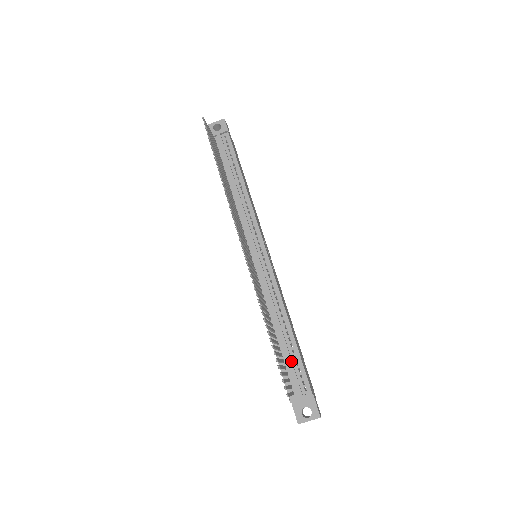
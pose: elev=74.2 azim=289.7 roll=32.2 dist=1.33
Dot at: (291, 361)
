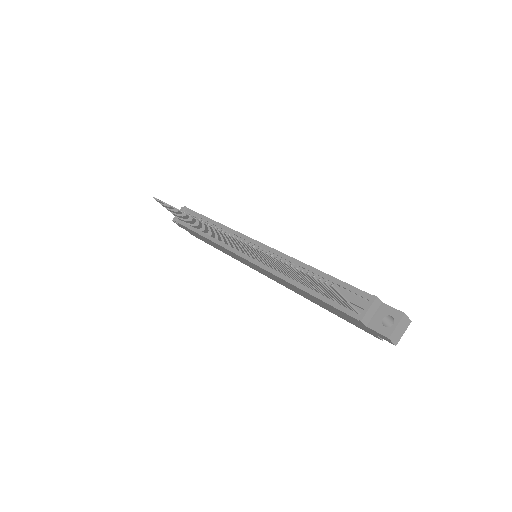
Dot at: occluded
